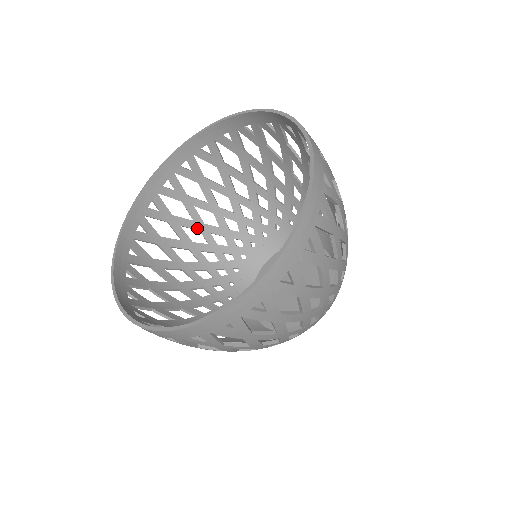
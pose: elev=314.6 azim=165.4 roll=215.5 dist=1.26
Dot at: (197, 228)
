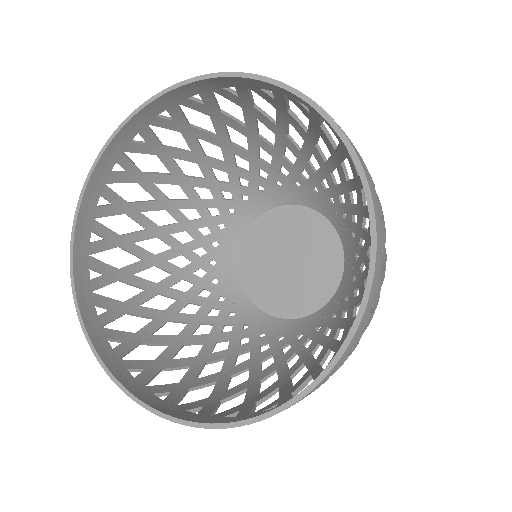
Dot at: (176, 182)
